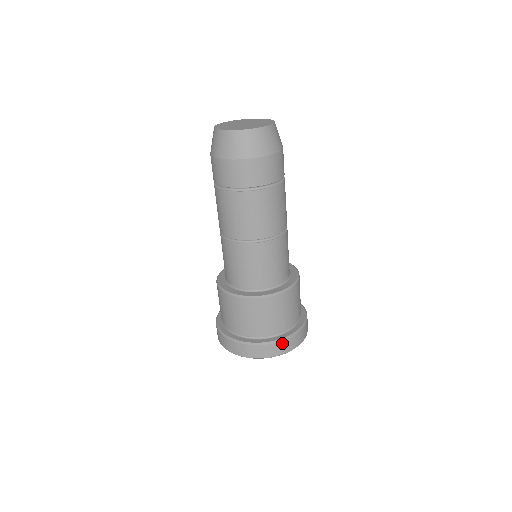
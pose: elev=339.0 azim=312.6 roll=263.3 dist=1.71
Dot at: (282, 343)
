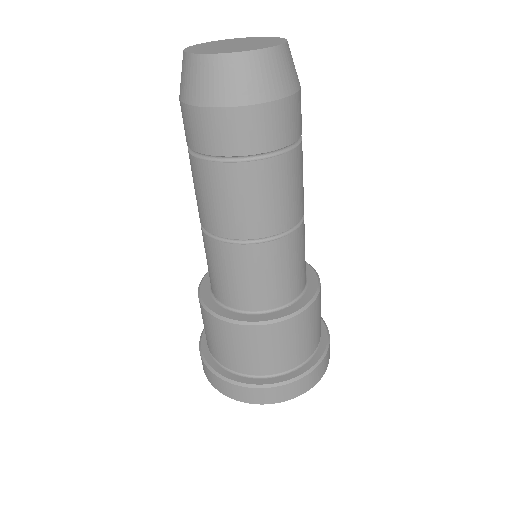
Dot at: (320, 366)
